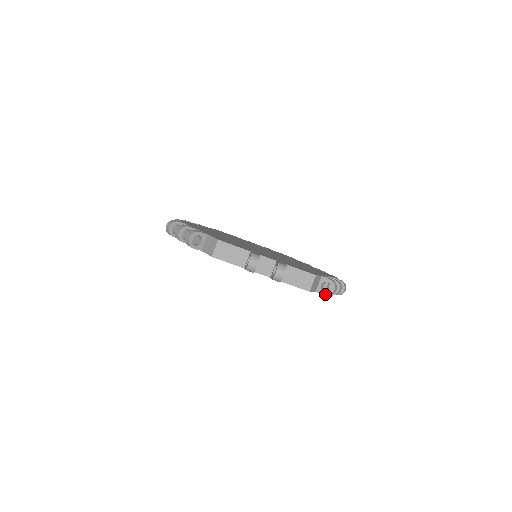
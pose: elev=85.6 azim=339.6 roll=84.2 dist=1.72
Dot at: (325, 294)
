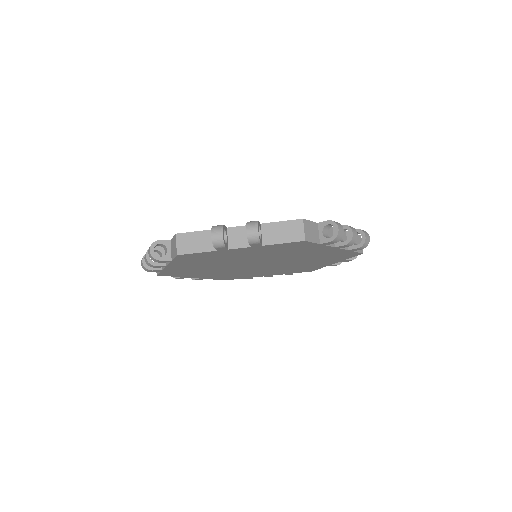
Dot at: (331, 240)
